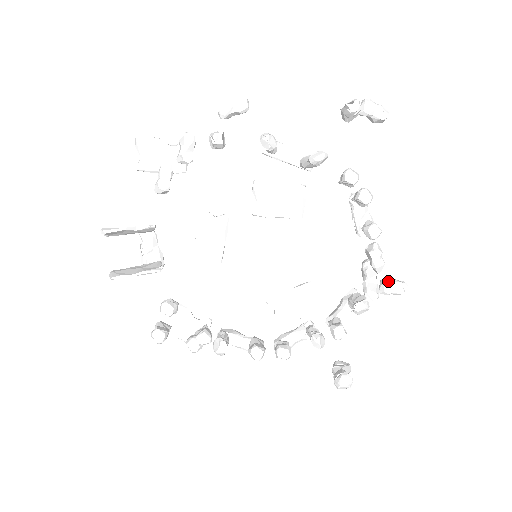
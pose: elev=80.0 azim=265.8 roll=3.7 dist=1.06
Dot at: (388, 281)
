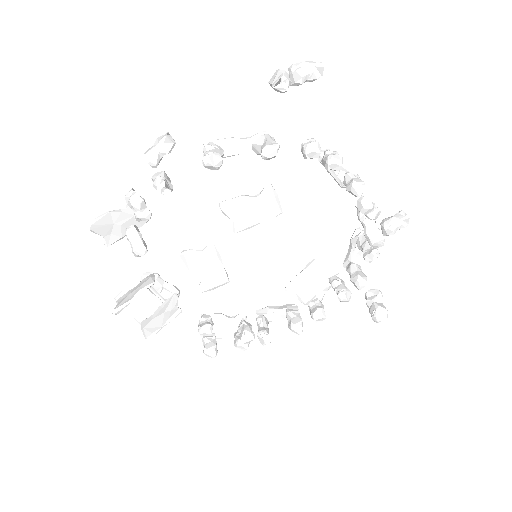
Dot at: (388, 225)
